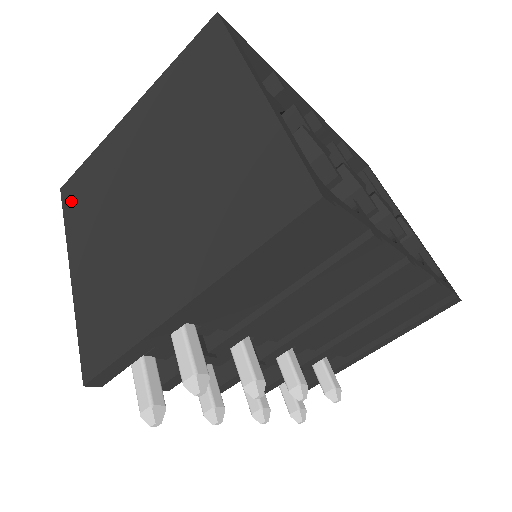
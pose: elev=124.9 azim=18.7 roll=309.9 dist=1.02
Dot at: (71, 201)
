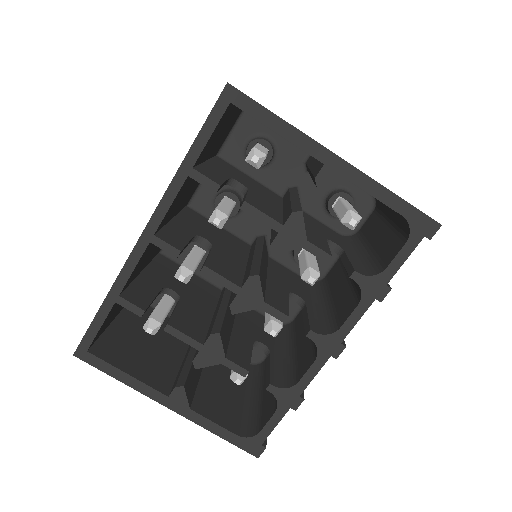
Dot at: occluded
